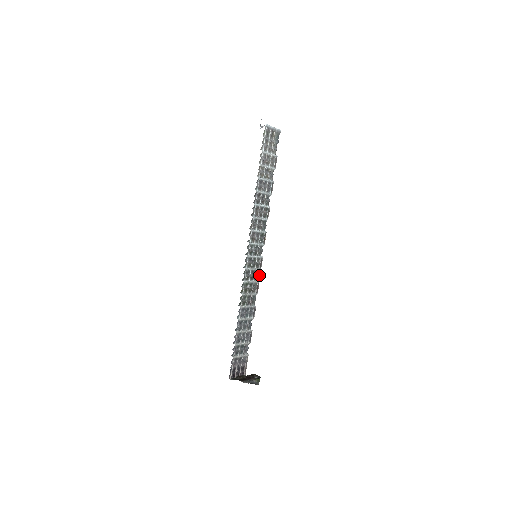
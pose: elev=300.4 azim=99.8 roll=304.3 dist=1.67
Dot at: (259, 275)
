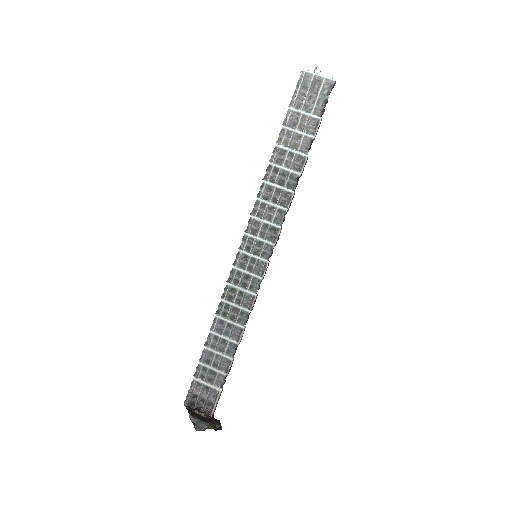
Dot at: (258, 286)
